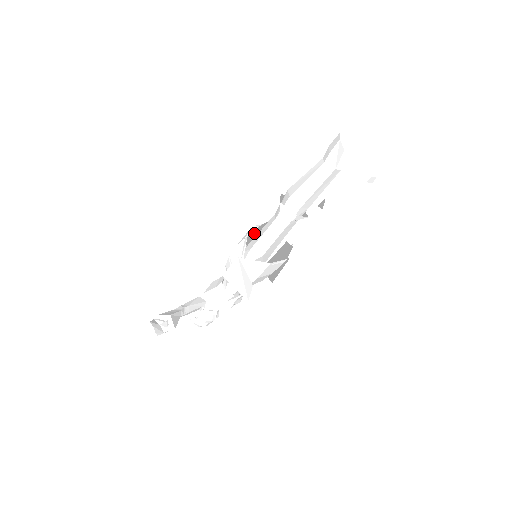
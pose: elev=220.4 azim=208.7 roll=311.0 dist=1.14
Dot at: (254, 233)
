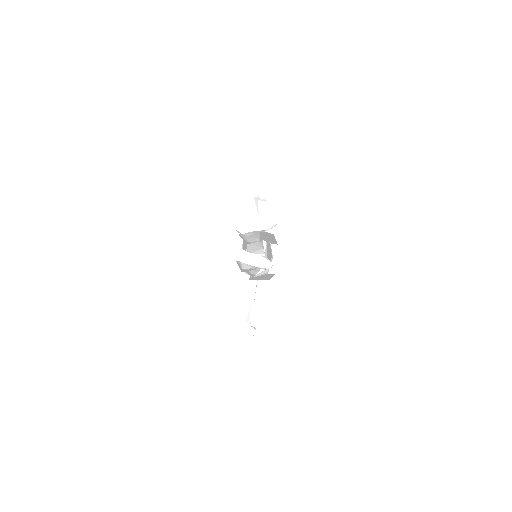
Dot at: occluded
